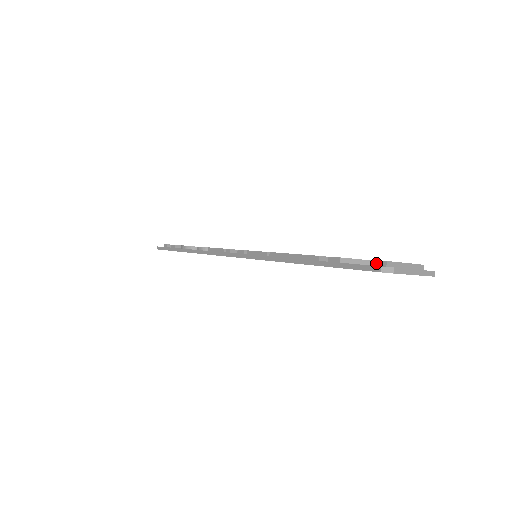
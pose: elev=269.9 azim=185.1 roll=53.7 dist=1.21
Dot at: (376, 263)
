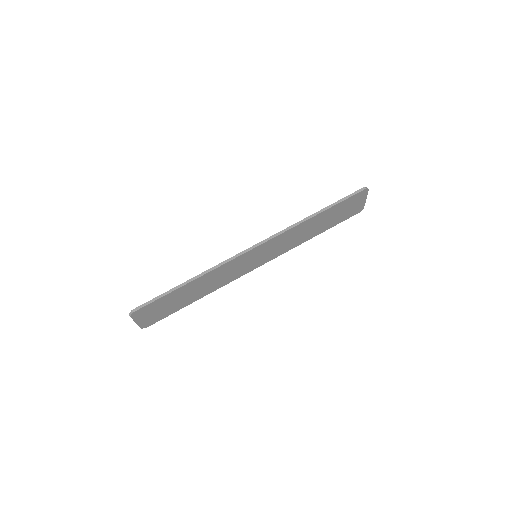
Dot at: occluded
